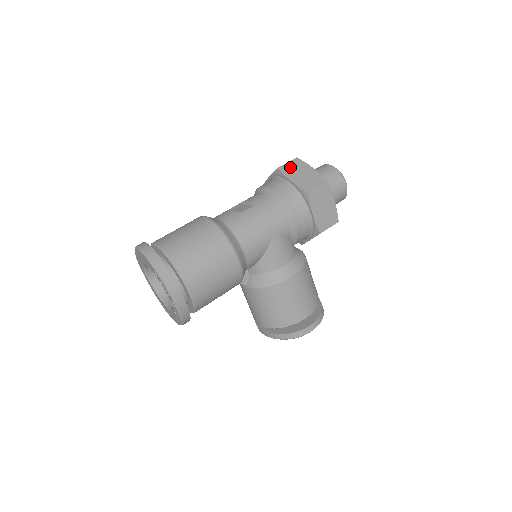
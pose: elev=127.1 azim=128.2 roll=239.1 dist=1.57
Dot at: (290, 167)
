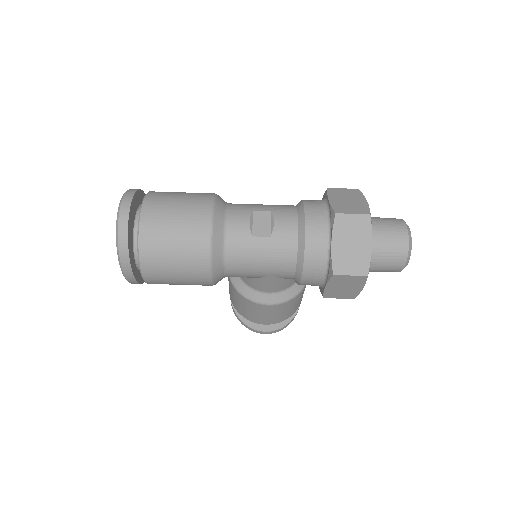
Dot at: (349, 223)
